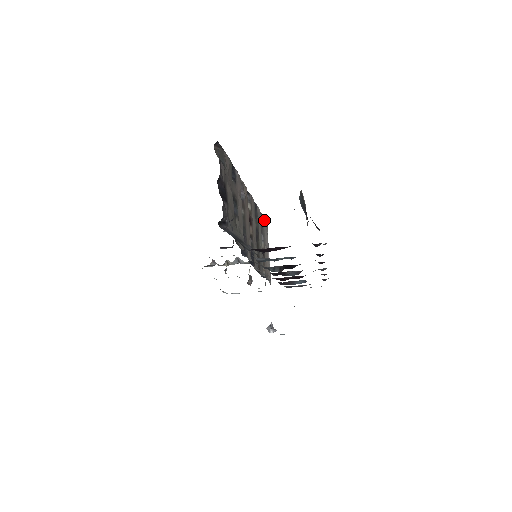
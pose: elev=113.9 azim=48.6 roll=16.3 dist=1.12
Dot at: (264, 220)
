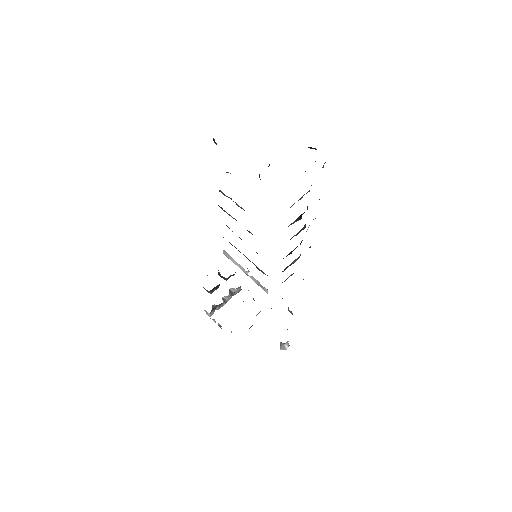
Dot at: occluded
